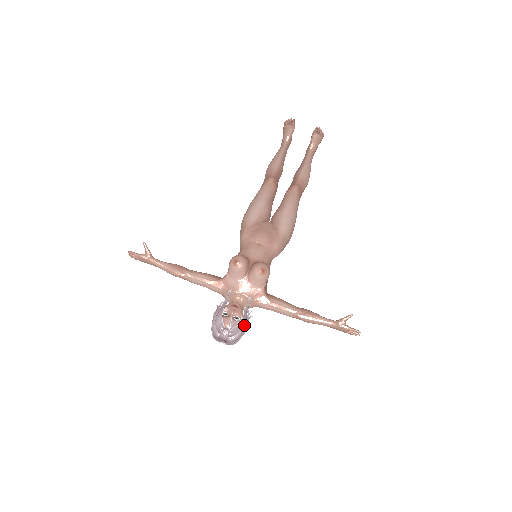
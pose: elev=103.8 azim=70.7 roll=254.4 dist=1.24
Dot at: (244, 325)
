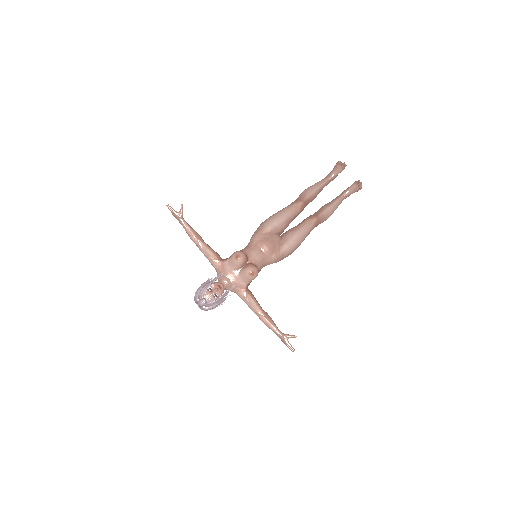
Dot at: (219, 303)
